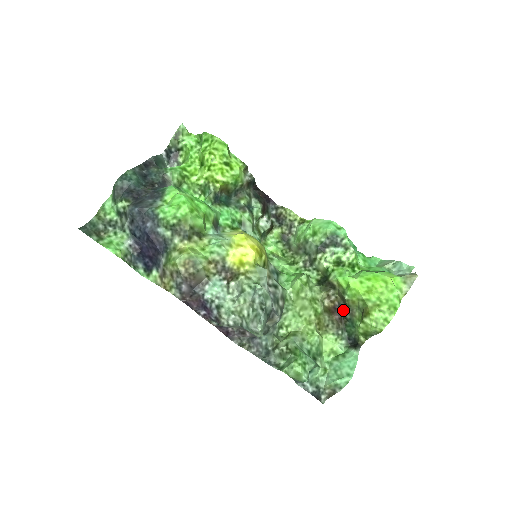
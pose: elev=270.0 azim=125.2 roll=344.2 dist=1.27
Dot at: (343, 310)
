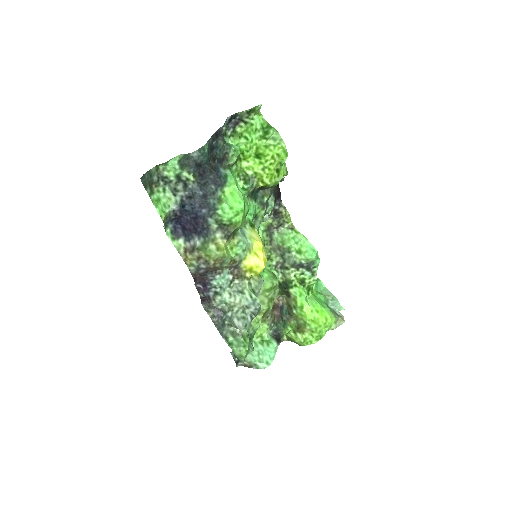
Dot at: (284, 312)
